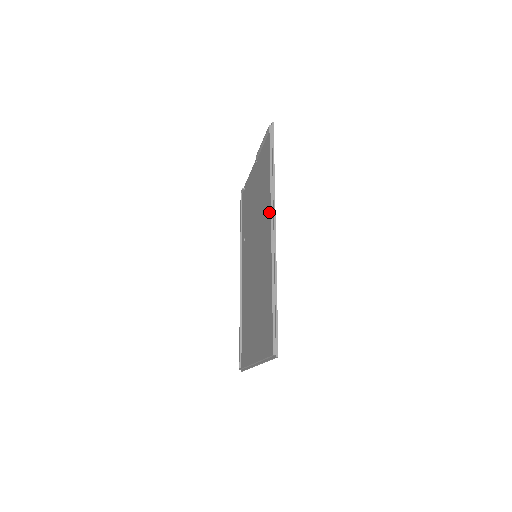
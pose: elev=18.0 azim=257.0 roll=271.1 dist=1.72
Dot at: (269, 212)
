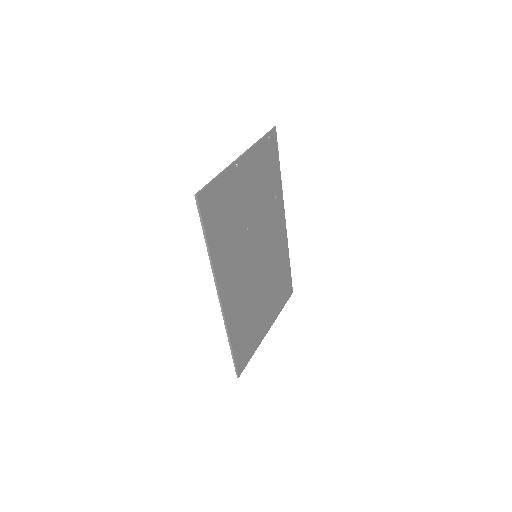
Dot at: (223, 272)
